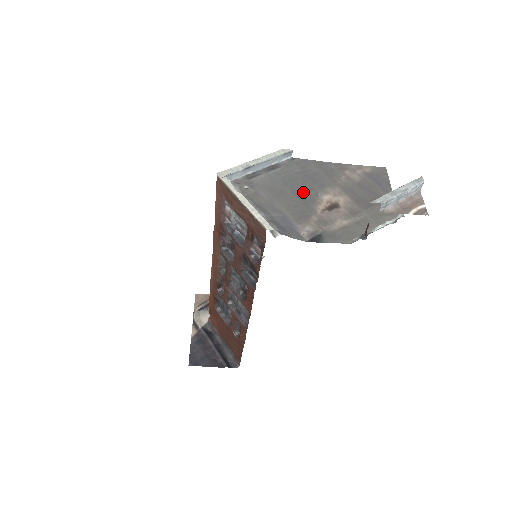
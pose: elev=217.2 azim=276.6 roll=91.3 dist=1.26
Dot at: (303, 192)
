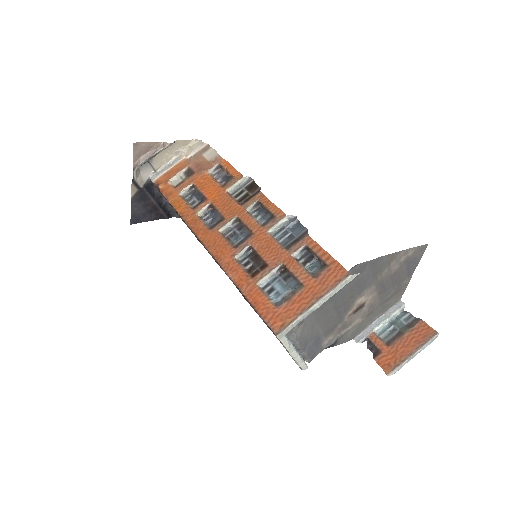
Dot at: (343, 304)
